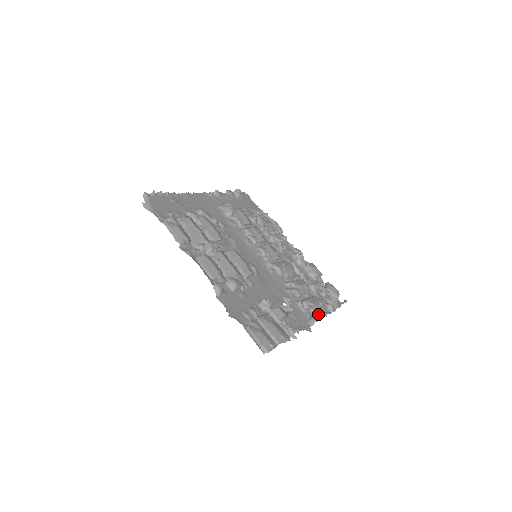
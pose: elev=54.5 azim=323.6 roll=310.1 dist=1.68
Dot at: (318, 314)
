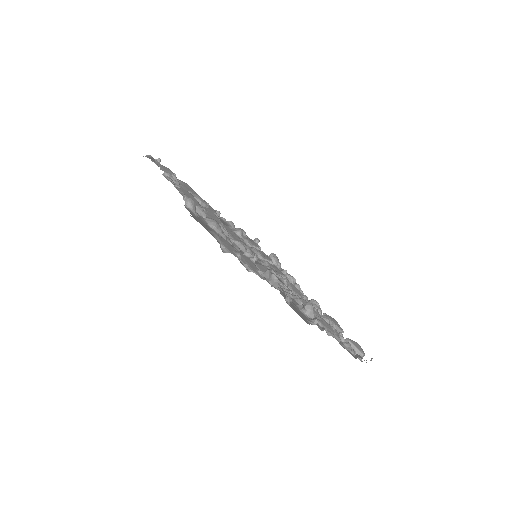
Dot at: (326, 330)
